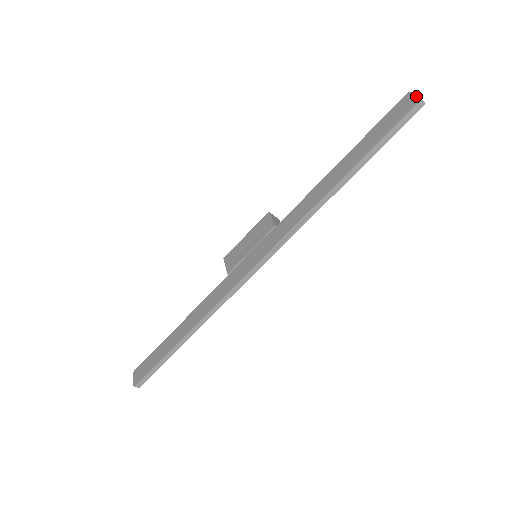
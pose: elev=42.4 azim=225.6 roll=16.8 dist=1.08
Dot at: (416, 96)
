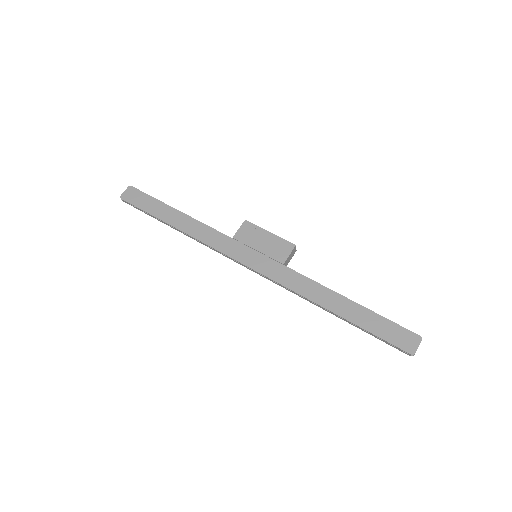
Dot at: (417, 348)
